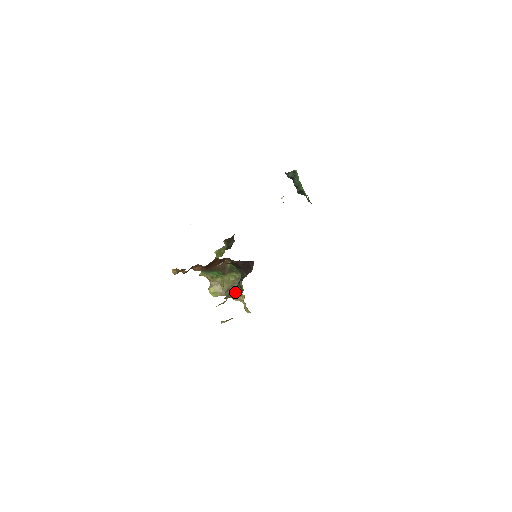
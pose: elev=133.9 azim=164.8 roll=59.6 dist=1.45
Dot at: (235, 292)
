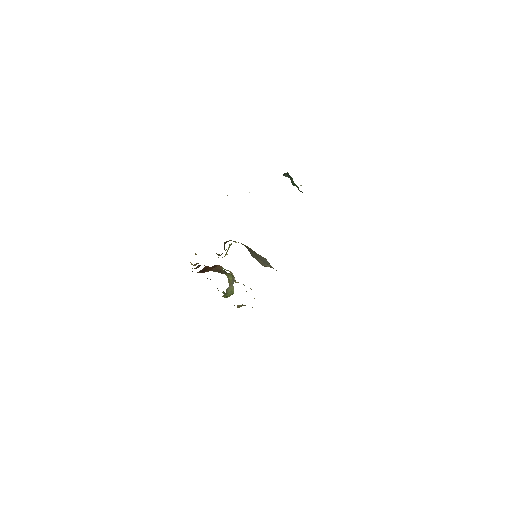
Dot at: (229, 292)
